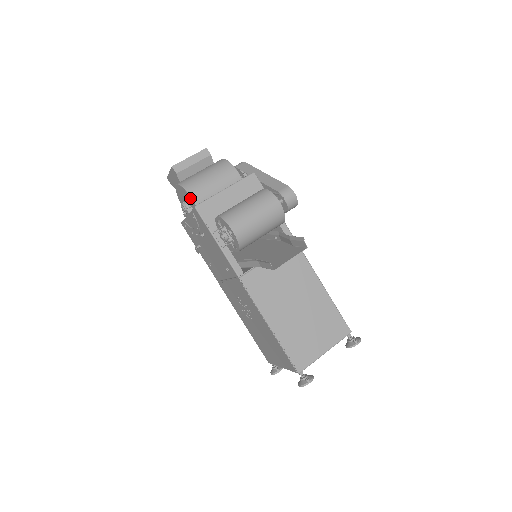
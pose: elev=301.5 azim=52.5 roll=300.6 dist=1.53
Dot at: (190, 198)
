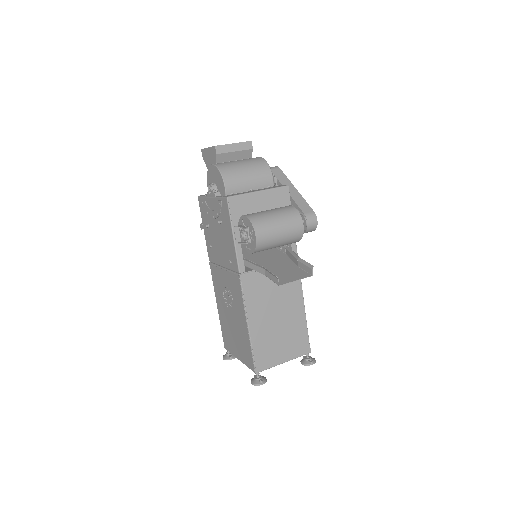
Dot at: (223, 184)
